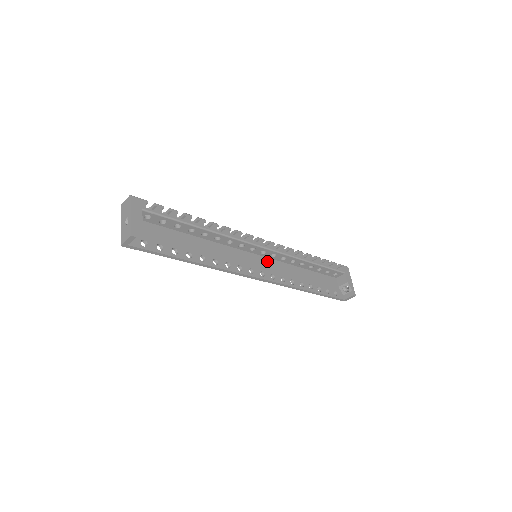
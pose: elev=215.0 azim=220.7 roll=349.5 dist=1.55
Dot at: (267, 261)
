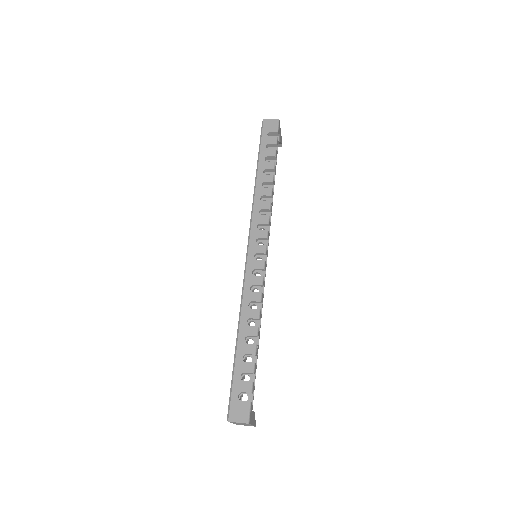
Dot at: occluded
